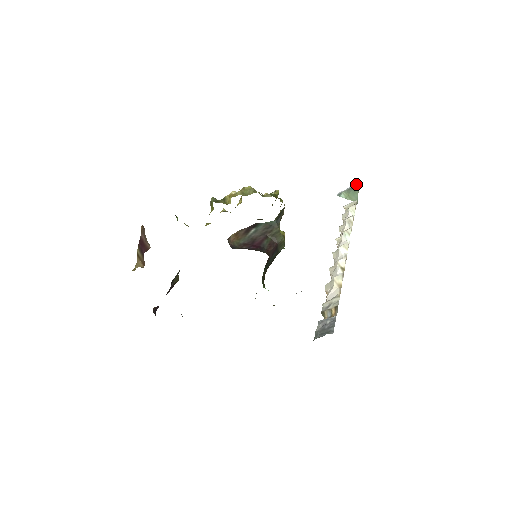
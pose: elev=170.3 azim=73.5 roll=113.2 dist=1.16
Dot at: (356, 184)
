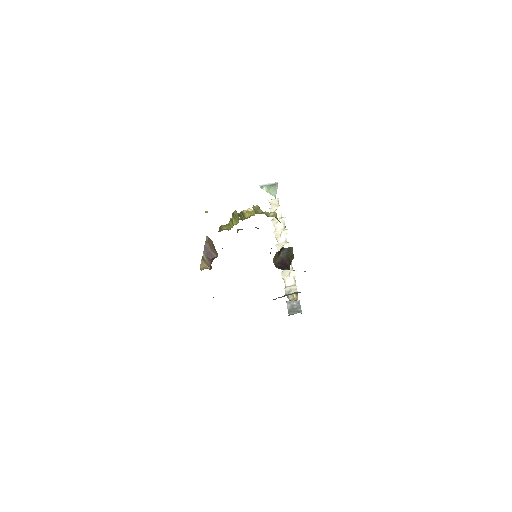
Dot at: (276, 183)
